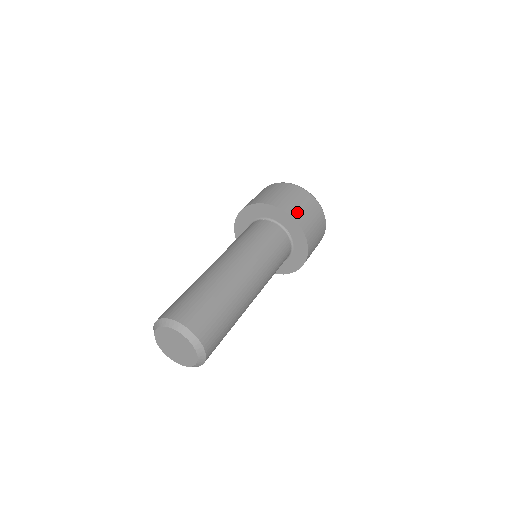
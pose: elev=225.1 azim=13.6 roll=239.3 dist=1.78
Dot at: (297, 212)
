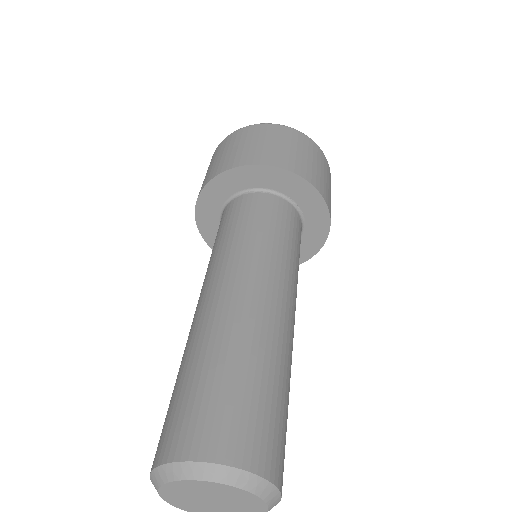
Dot at: (310, 172)
